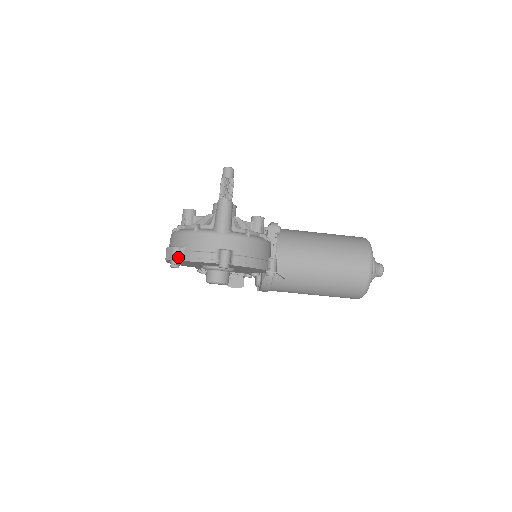
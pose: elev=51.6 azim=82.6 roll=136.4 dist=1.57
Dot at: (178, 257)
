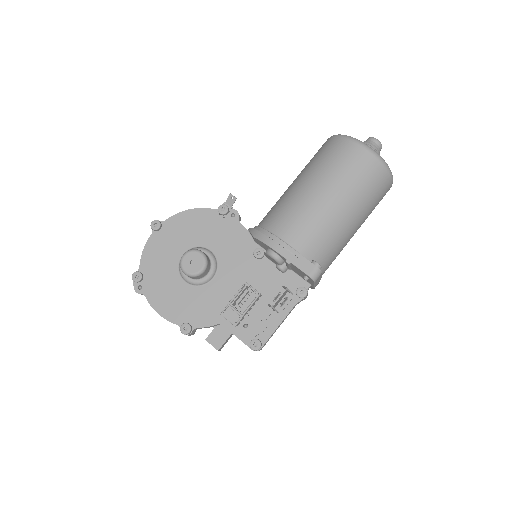
Dot at: occluded
